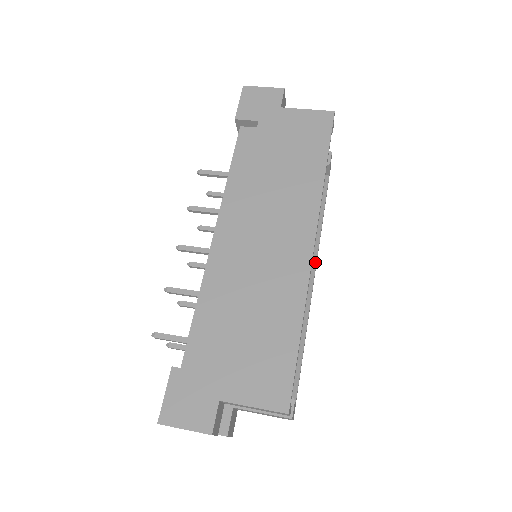
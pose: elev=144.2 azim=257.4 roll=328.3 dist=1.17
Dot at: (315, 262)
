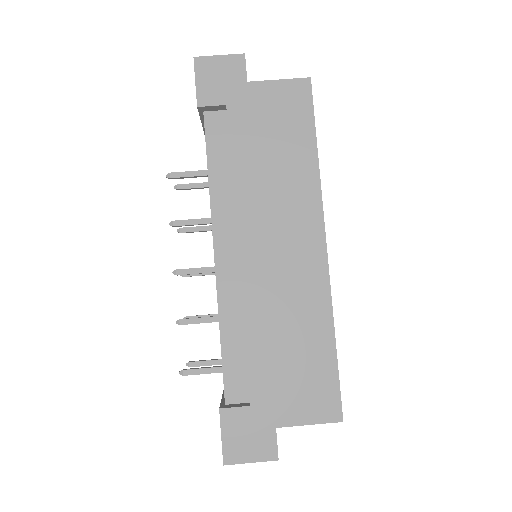
Dot at: occluded
